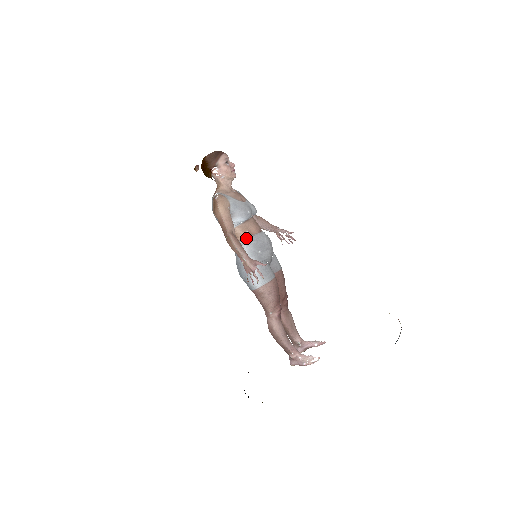
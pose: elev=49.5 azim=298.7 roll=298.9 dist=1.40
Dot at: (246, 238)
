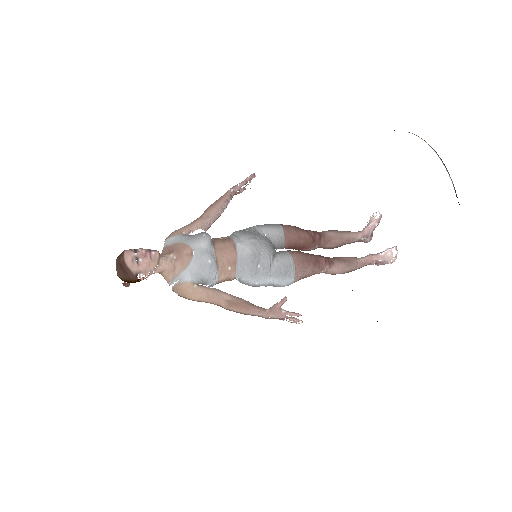
Dot at: (236, 273)
